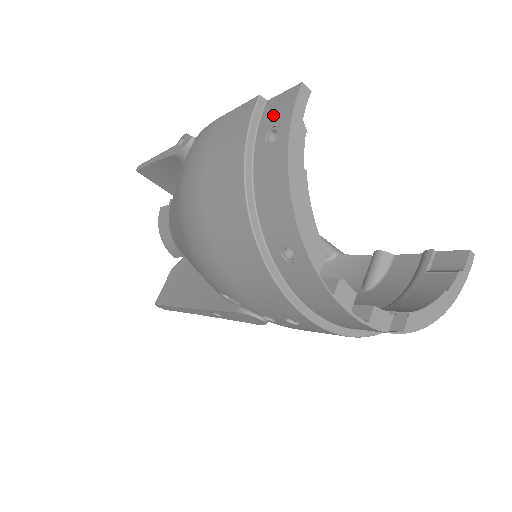
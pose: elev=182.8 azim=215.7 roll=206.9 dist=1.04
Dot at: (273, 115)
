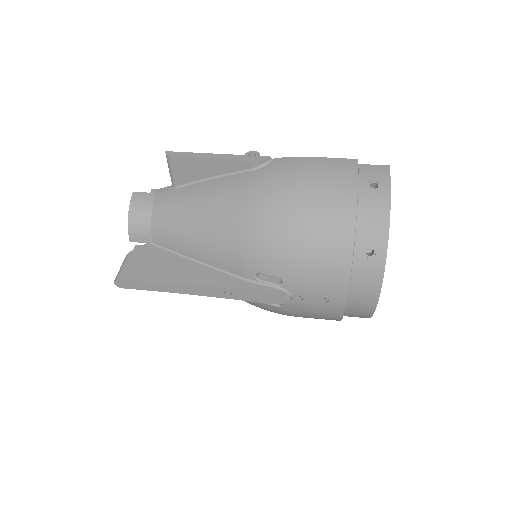
Dot at: (372, 174)
